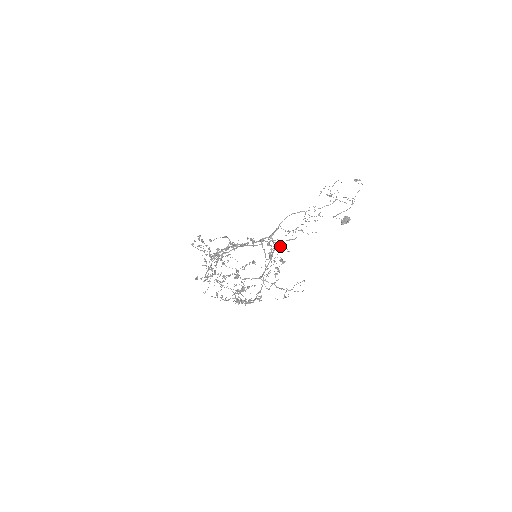
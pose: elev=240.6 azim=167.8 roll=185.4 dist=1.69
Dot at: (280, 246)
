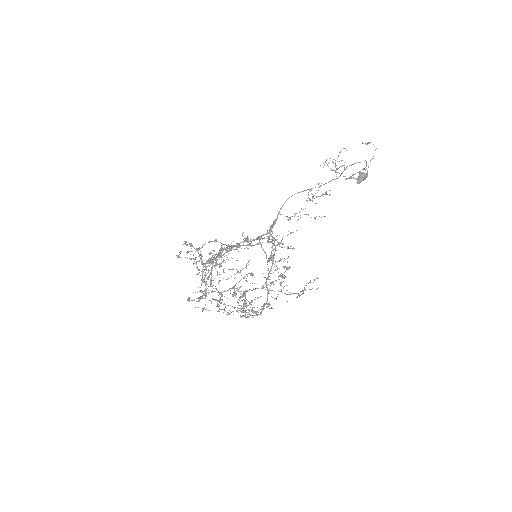
Dot at: (282, 244)
